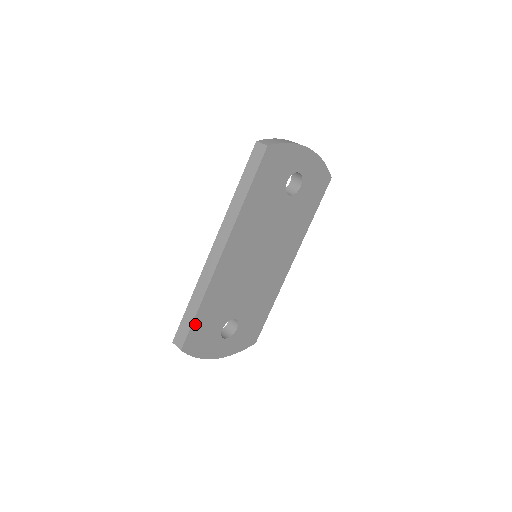
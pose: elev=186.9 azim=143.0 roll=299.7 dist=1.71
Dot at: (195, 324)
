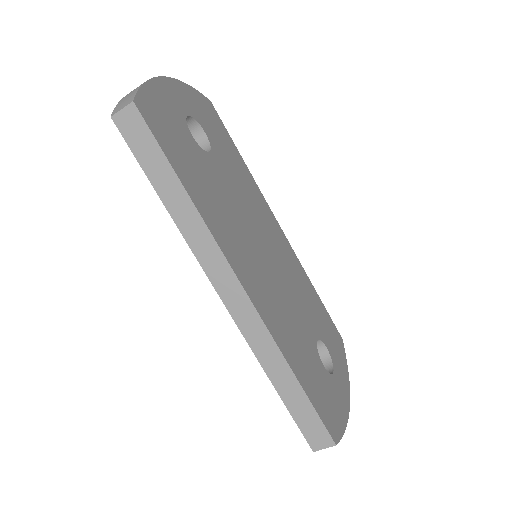
Dot at: (312, 399)
